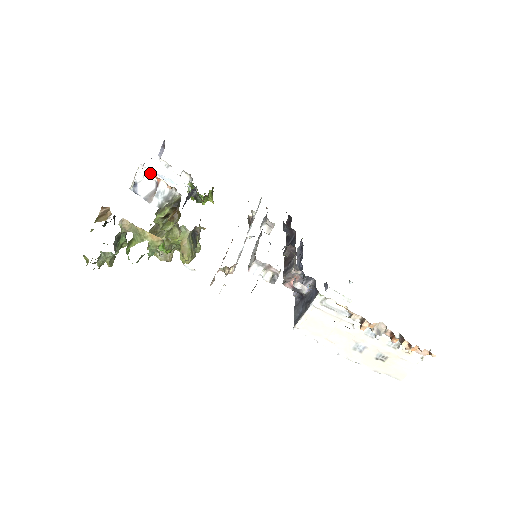
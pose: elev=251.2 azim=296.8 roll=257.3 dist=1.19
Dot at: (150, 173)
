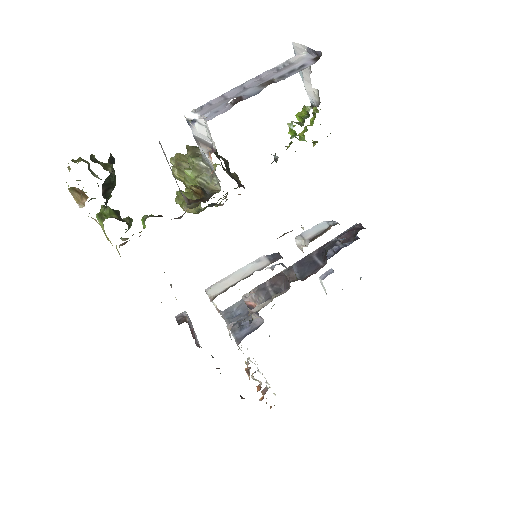
Dot at: occluded
